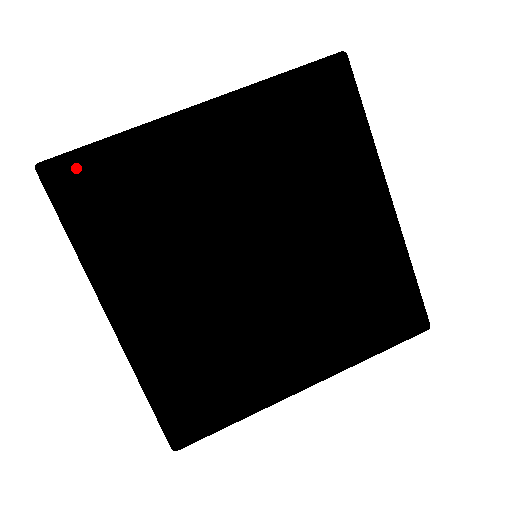
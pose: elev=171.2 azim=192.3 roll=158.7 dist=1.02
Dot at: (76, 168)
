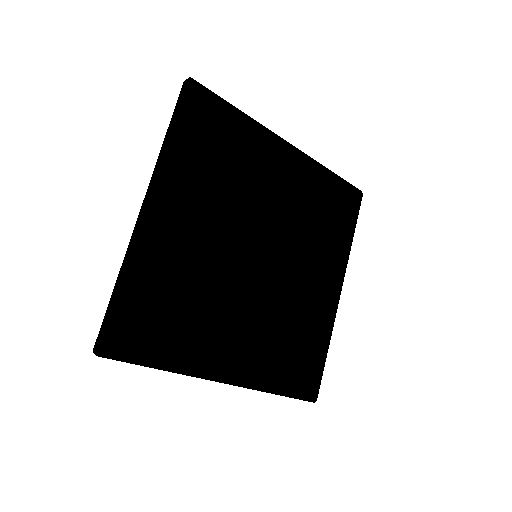
Dot at: (206, 104)
